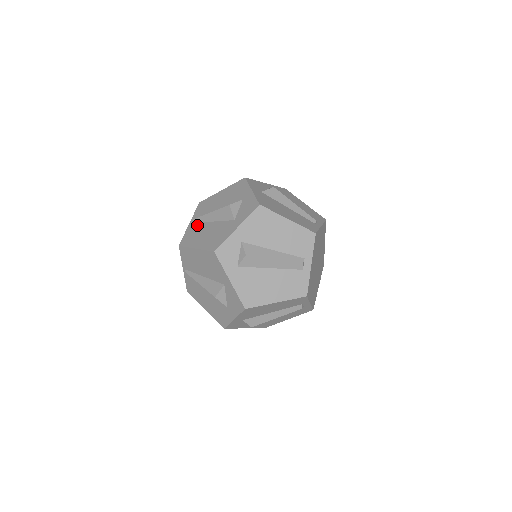
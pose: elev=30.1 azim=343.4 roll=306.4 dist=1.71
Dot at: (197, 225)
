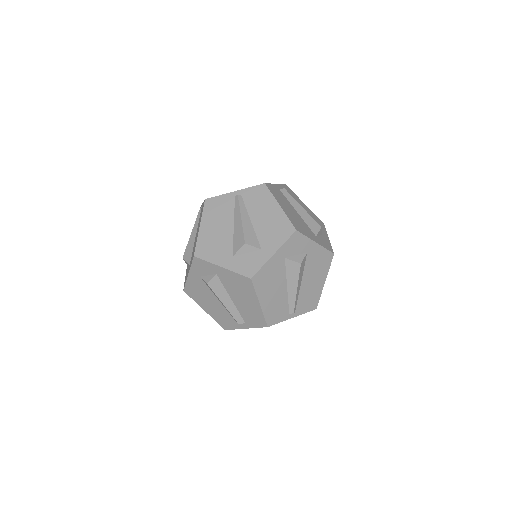
Dot at: (231, 206)
